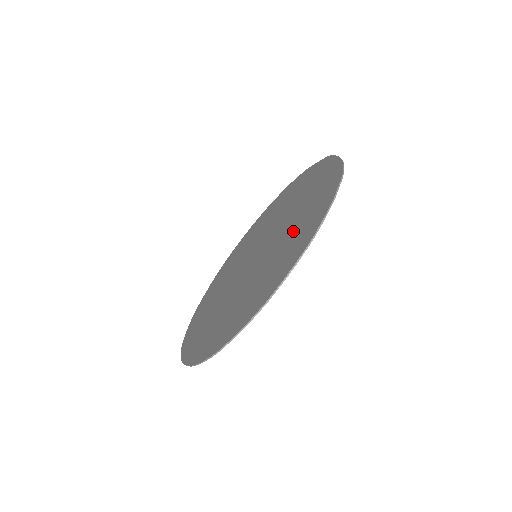
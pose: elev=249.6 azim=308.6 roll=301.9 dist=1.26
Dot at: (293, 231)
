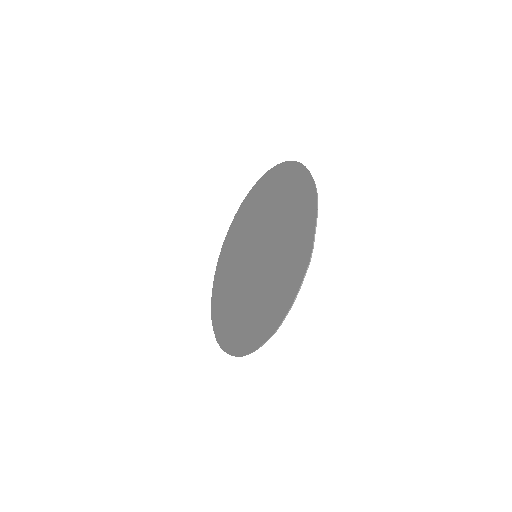
Dot at: (253, 309)
